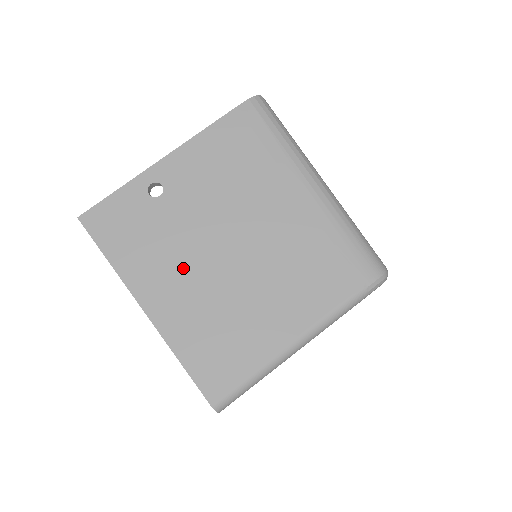
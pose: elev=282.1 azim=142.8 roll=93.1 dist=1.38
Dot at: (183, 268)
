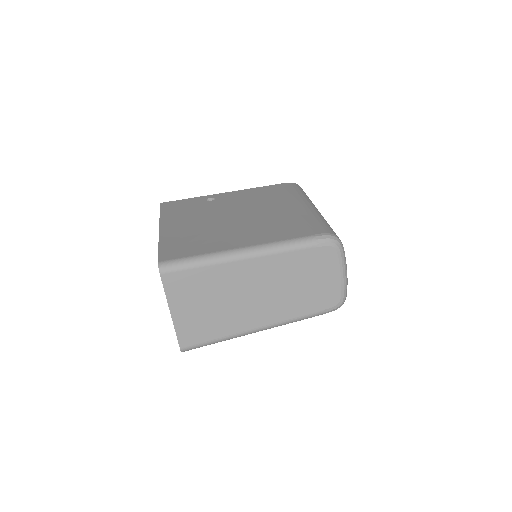
Dot at: (198, 219)
